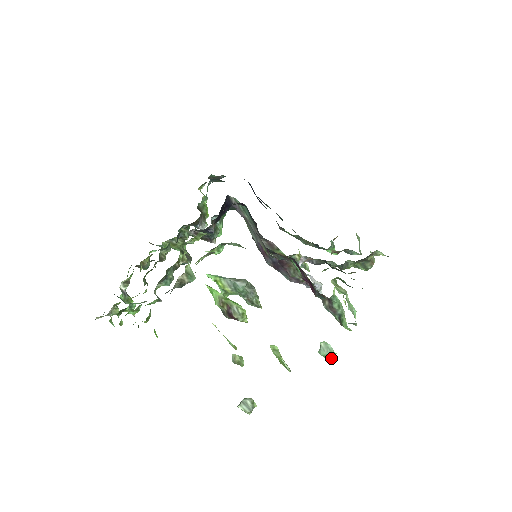
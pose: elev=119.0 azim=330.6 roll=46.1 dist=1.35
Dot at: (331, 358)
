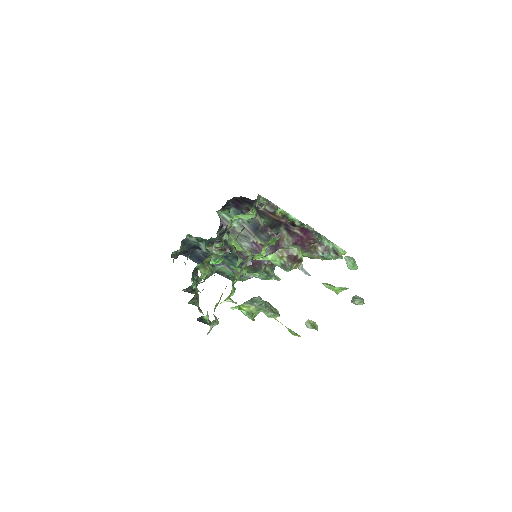
Dot at: (357, 266)
